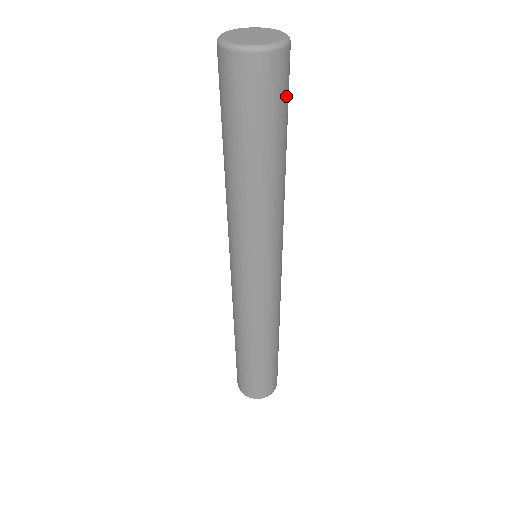
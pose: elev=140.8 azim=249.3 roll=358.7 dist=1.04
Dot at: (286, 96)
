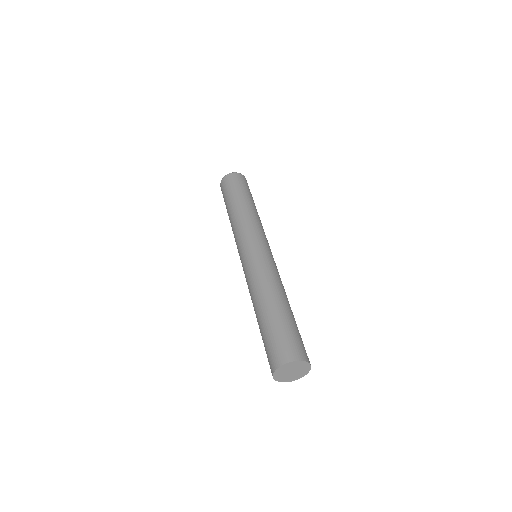
Dot at: occluded
